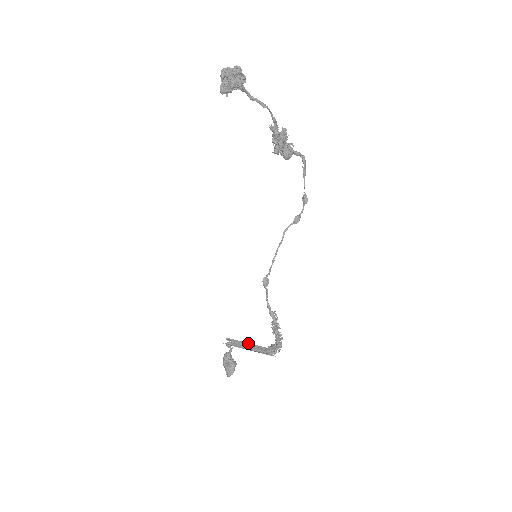
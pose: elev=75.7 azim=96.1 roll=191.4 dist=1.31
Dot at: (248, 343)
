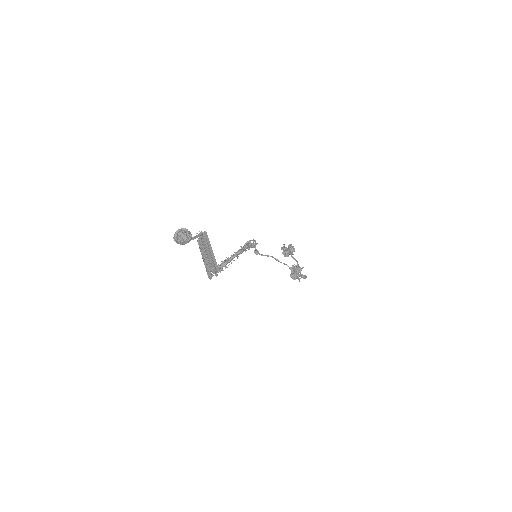
Dot at: (203, 258)
